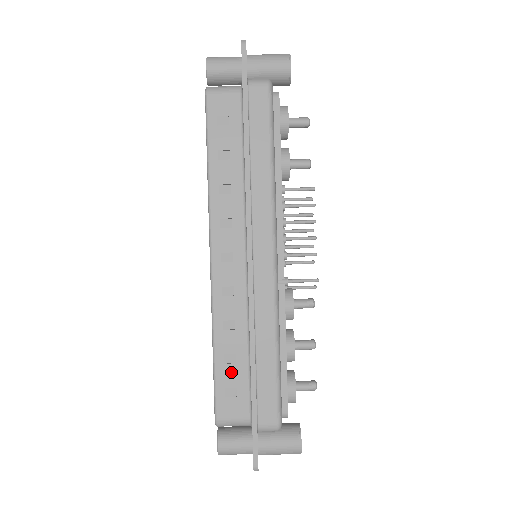
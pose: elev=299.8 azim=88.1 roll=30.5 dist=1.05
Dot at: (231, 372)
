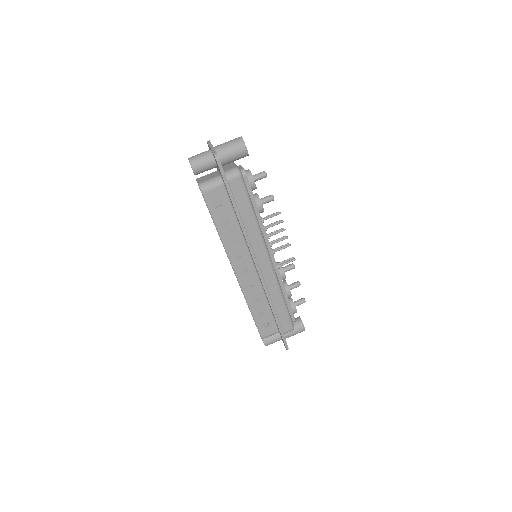
Dot at: (263, 317)
